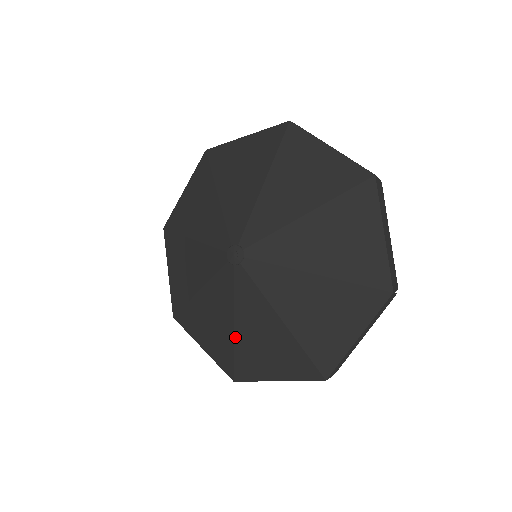
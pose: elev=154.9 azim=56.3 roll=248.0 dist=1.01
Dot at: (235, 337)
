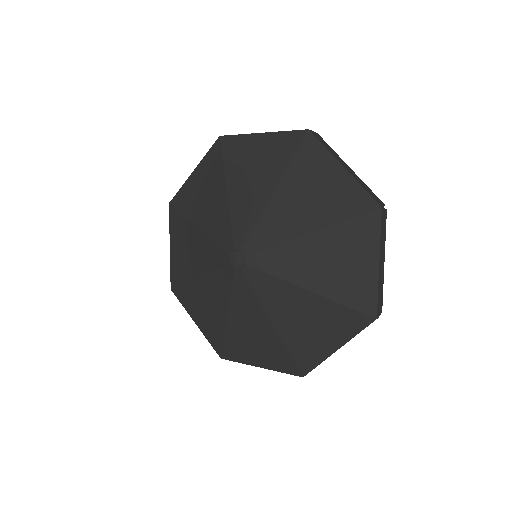
Dot at: (227, 325)
